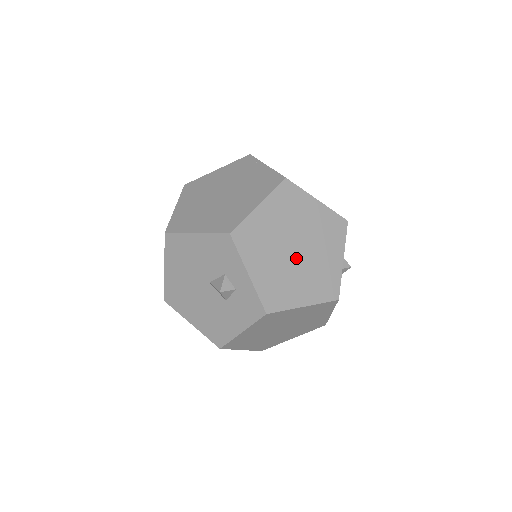
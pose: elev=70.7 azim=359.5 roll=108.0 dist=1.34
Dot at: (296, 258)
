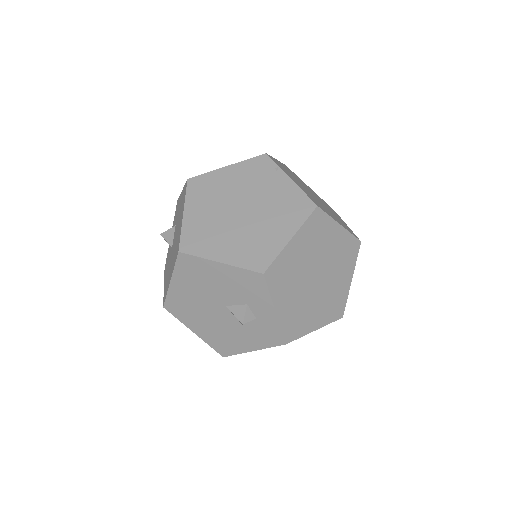
Dot at: (316, 286)
